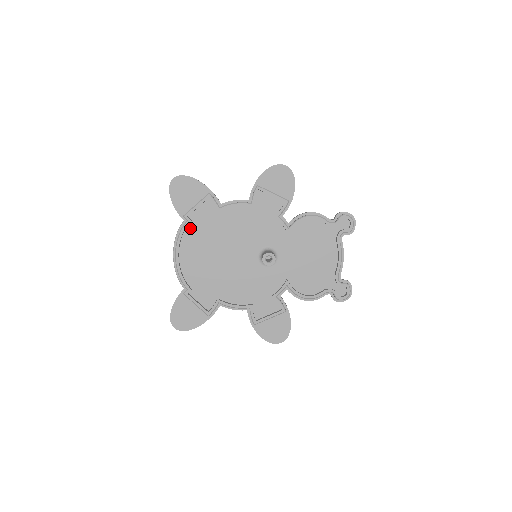
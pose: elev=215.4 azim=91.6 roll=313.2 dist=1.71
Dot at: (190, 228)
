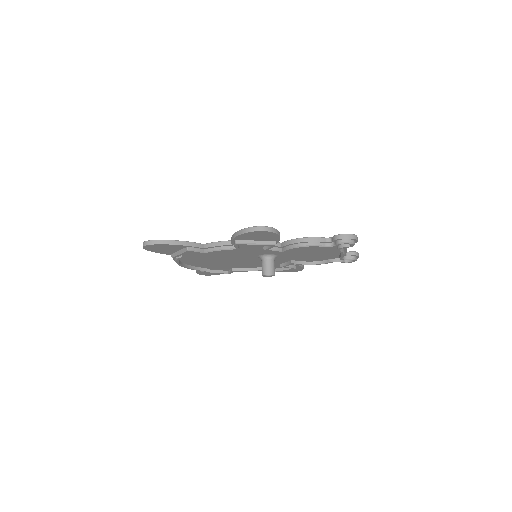
Dot at: (183, 256)
